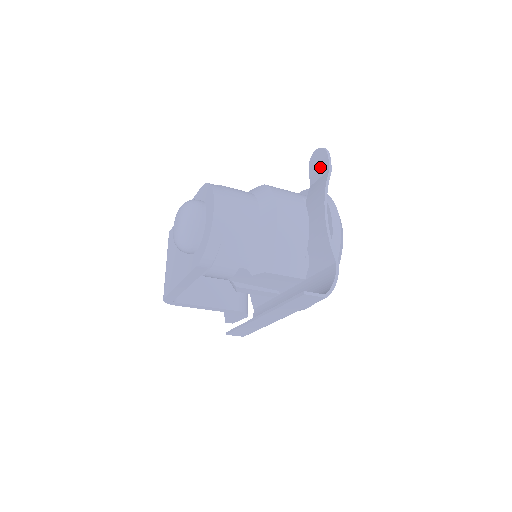
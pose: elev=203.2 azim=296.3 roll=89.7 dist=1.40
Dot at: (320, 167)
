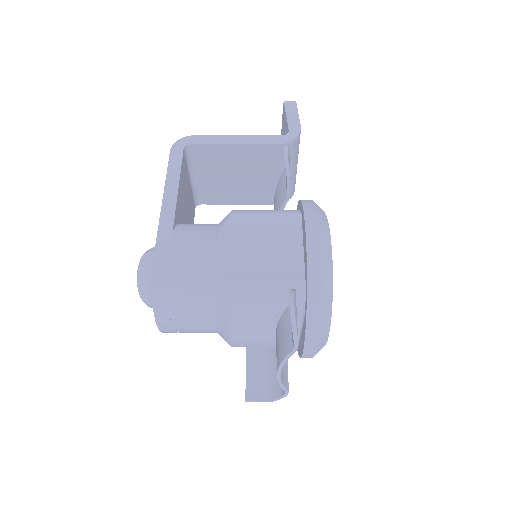
Dot at: occluded
